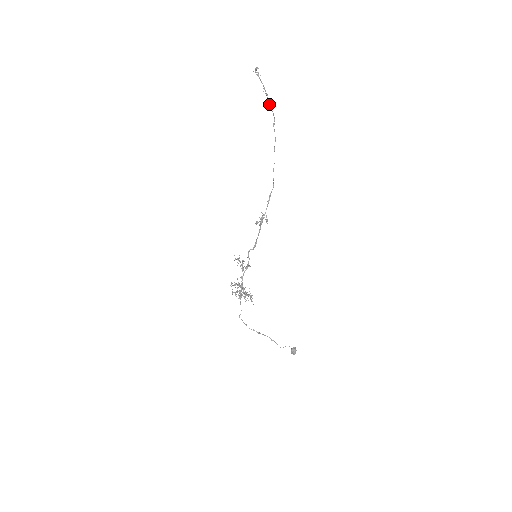
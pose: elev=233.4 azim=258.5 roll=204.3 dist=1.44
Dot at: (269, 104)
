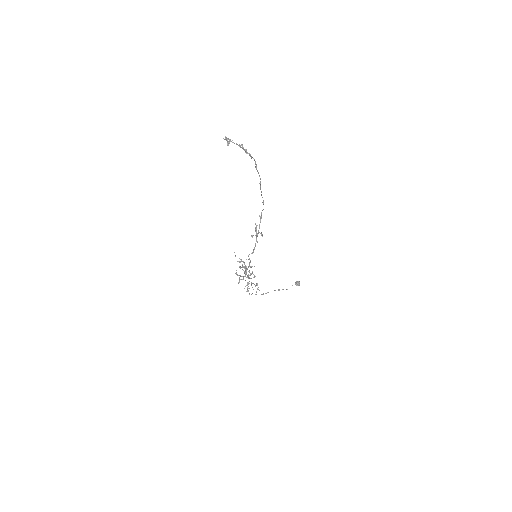
Dot at: (247, 153)
